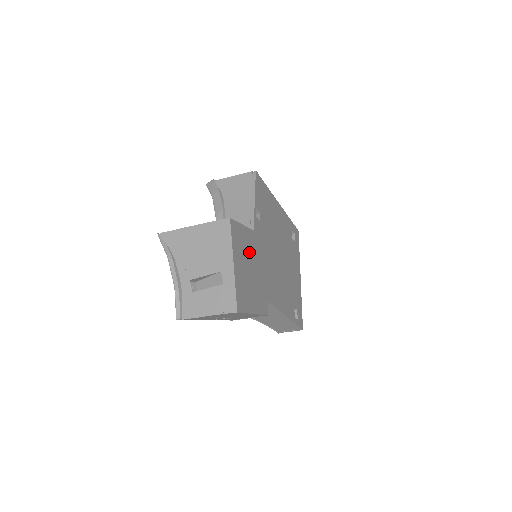
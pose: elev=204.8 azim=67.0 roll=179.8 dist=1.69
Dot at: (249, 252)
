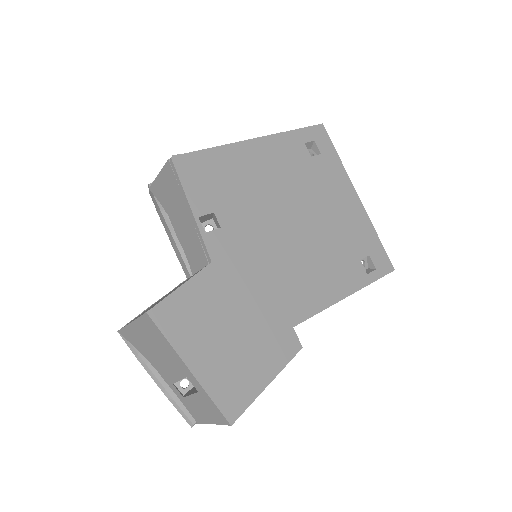
Dot at: (217, 308)
